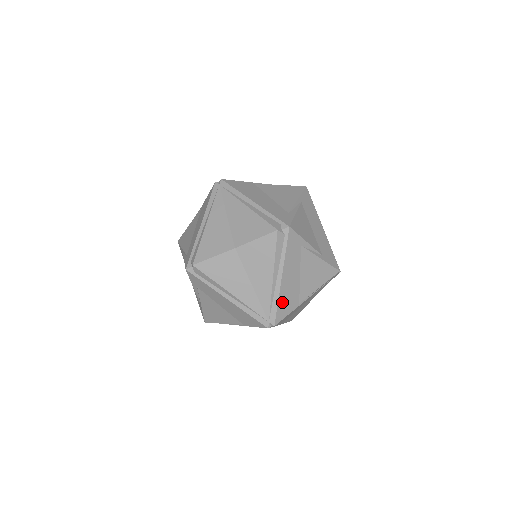
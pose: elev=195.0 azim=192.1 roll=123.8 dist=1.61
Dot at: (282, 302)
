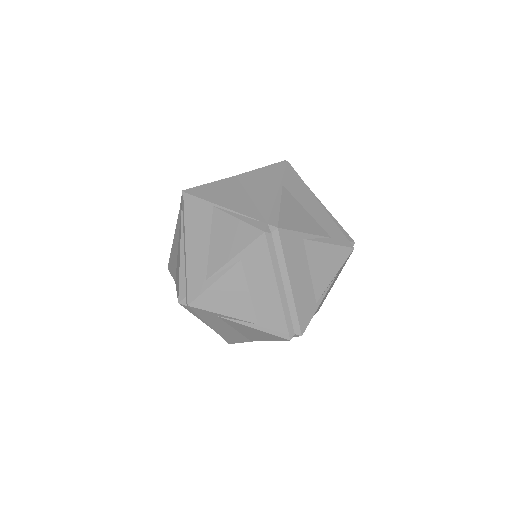
Dot at: (226, 336)
